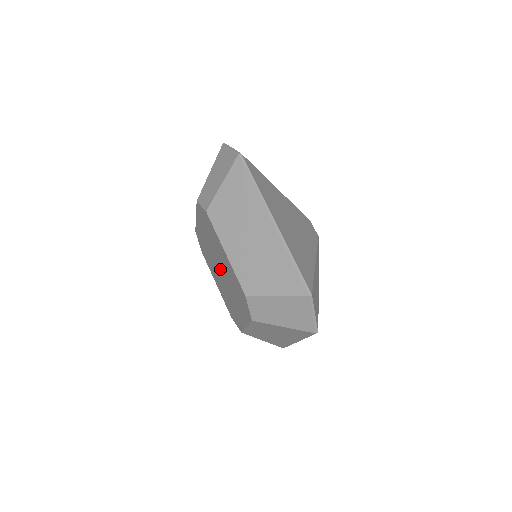
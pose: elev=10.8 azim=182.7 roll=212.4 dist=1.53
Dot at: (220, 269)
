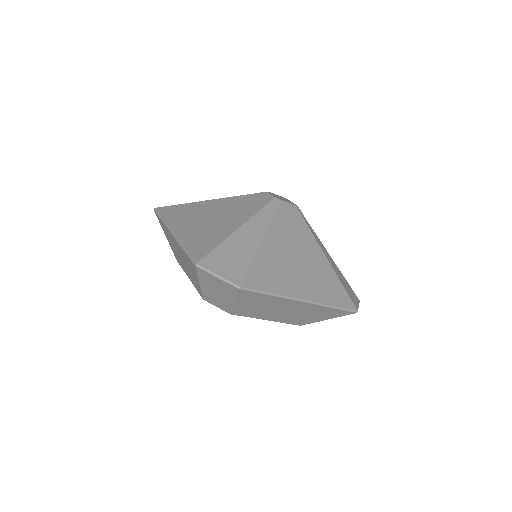
Dot at: occluded
